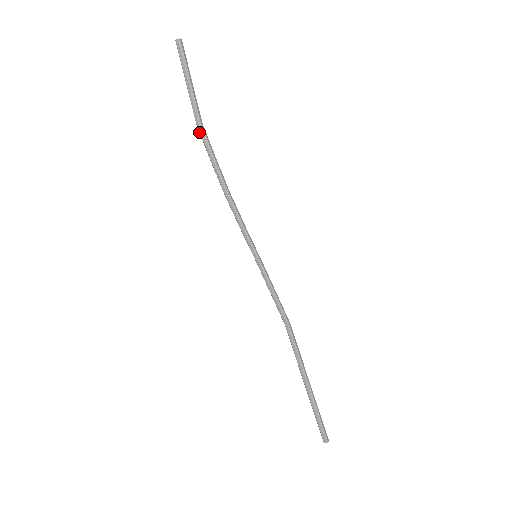
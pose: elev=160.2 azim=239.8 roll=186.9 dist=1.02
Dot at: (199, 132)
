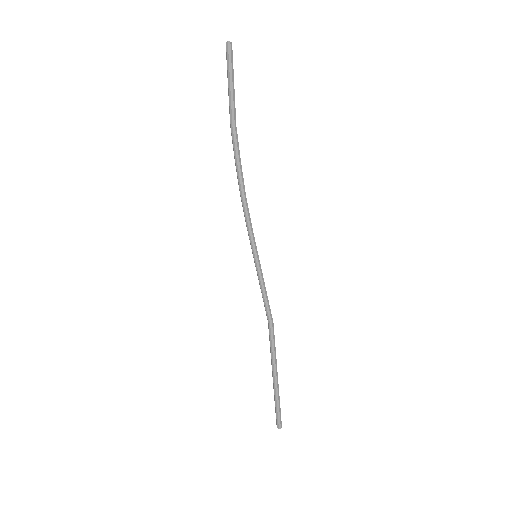
Dot at: (232, 133)
